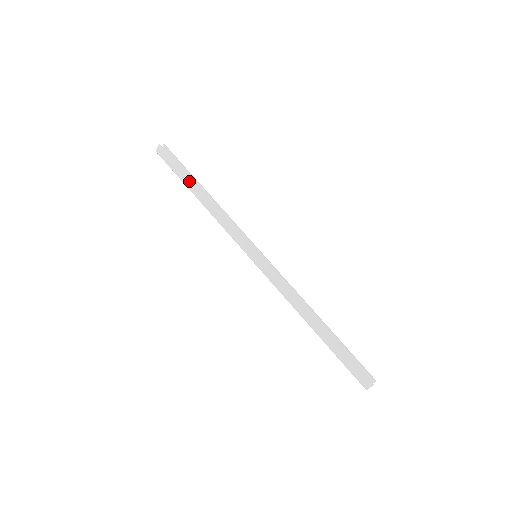
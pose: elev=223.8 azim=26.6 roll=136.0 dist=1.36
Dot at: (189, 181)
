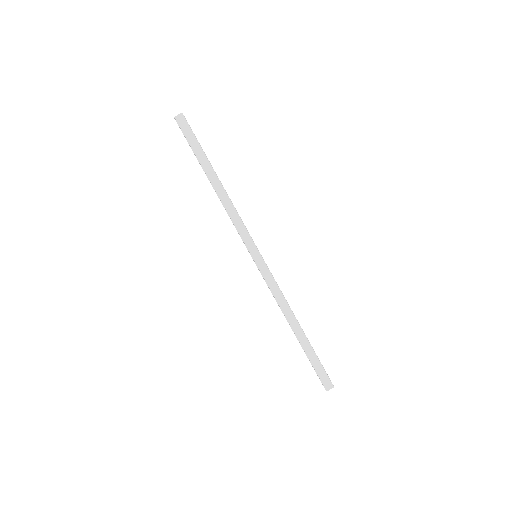
Dot at: (208, 162)
